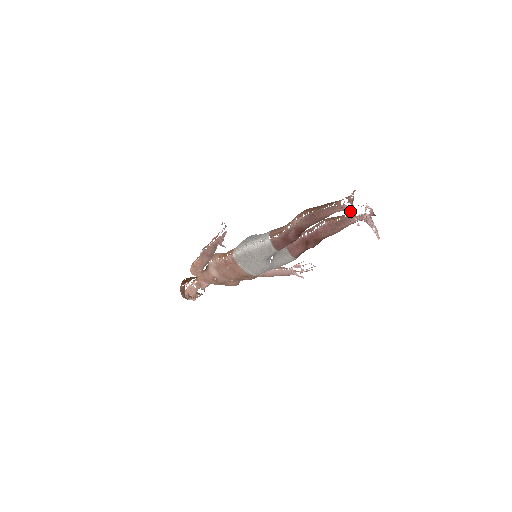
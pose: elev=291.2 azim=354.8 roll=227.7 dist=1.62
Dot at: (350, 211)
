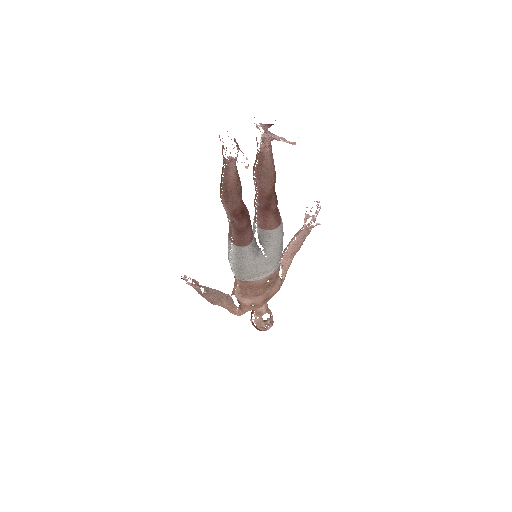
Dot at: occluded
